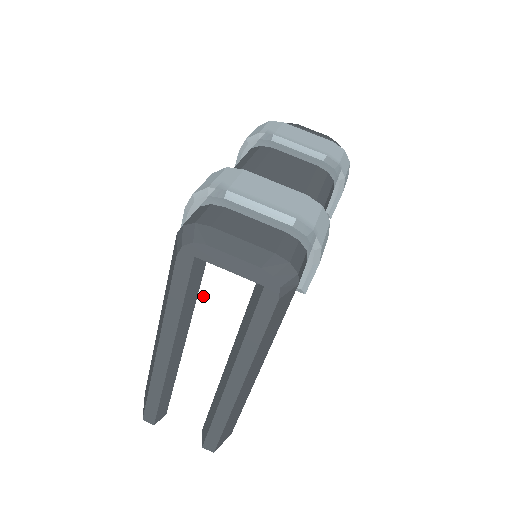
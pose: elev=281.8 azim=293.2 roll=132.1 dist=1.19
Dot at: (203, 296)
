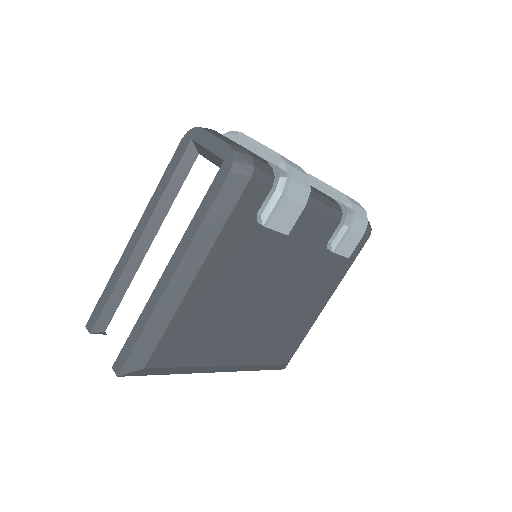
Dot at: (185, 187)
